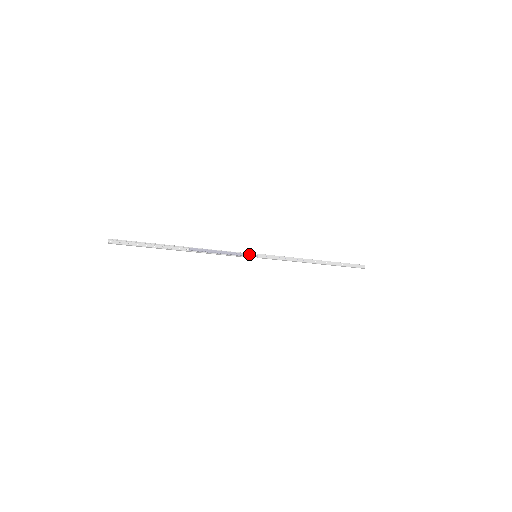
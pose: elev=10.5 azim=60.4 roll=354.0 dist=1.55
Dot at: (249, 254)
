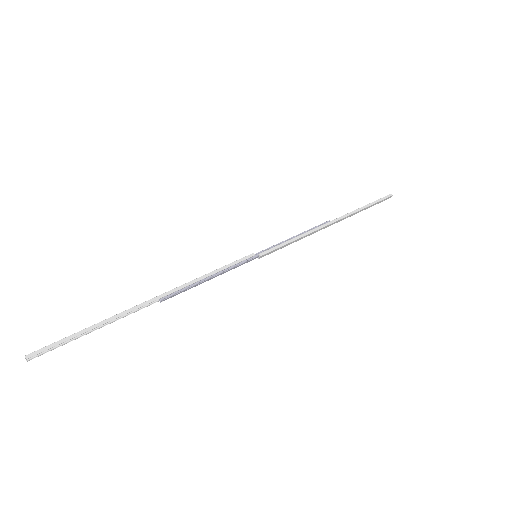
Dot at: (247, 261)
